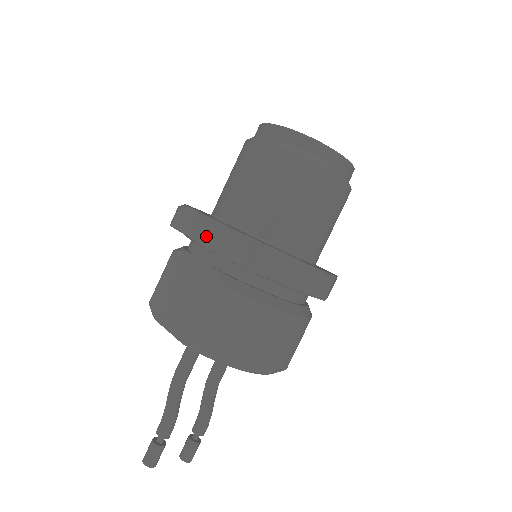
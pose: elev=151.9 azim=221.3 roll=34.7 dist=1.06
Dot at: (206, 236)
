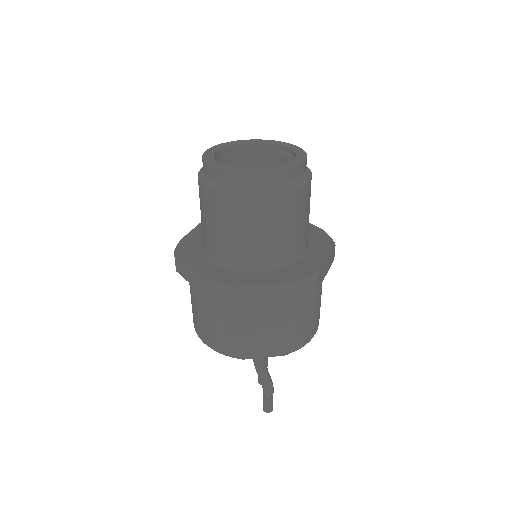
Dot at: (278, 297)
